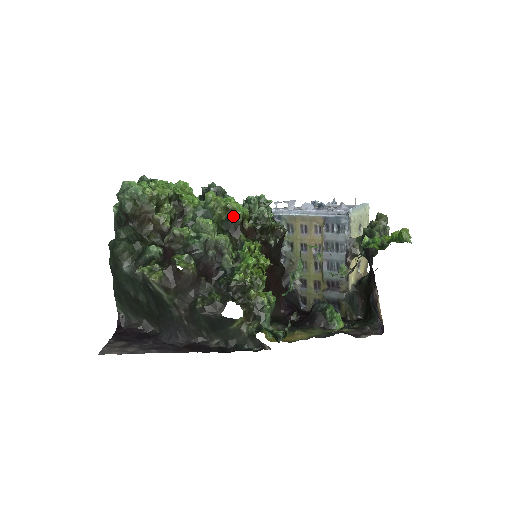
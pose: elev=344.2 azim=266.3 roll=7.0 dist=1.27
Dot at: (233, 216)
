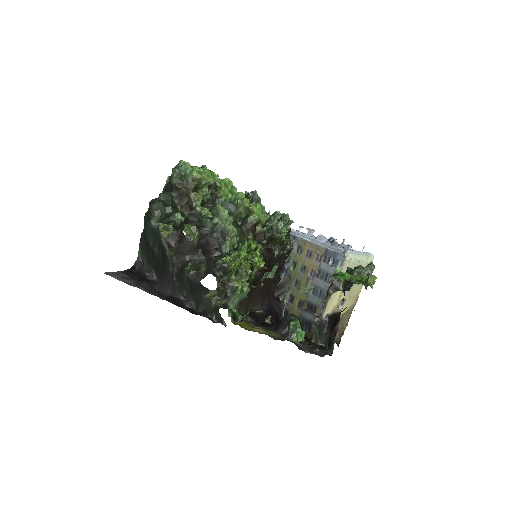
Dot at: (250, 217)
